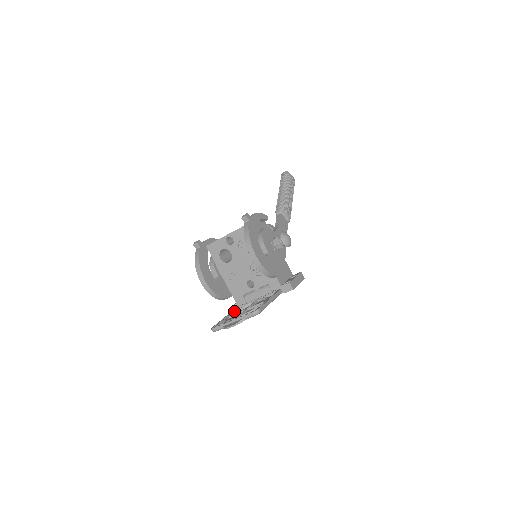
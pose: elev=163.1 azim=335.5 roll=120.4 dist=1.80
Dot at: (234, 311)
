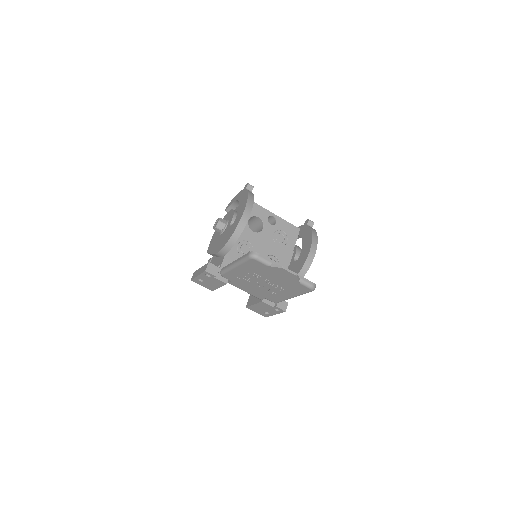
Dot at: occluded
